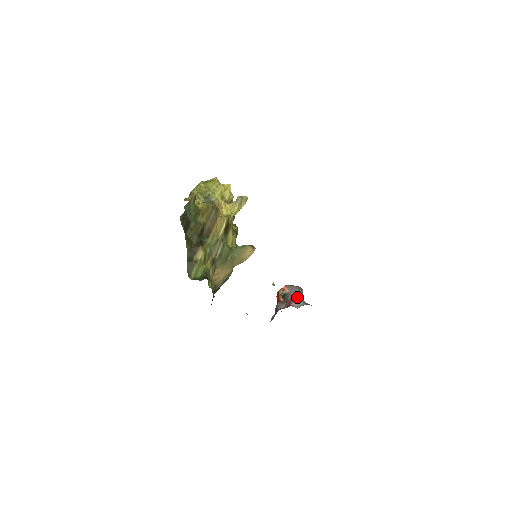
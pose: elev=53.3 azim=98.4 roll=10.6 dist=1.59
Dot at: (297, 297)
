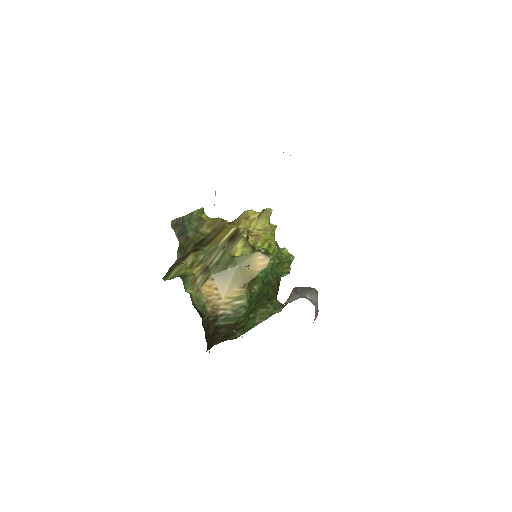
Dot at: (296, 293)
